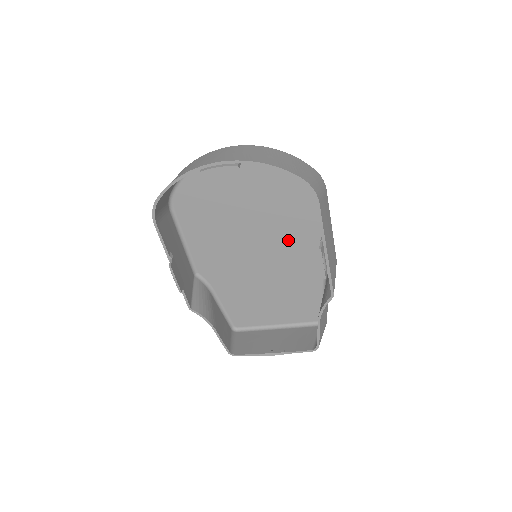
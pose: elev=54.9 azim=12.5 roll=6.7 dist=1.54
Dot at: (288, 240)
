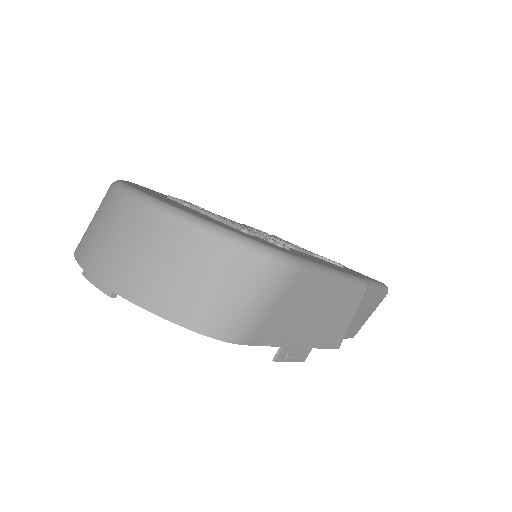
Dot at: occluded
